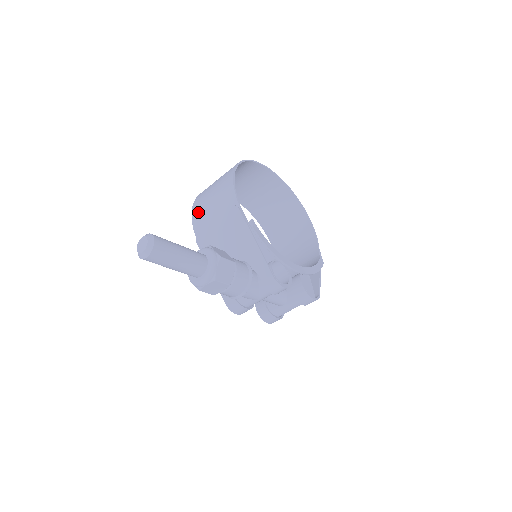
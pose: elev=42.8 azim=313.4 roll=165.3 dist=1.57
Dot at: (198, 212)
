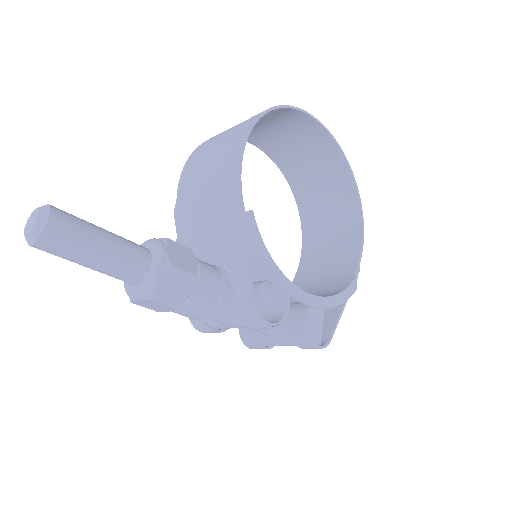
Dot at: (190, 169)
